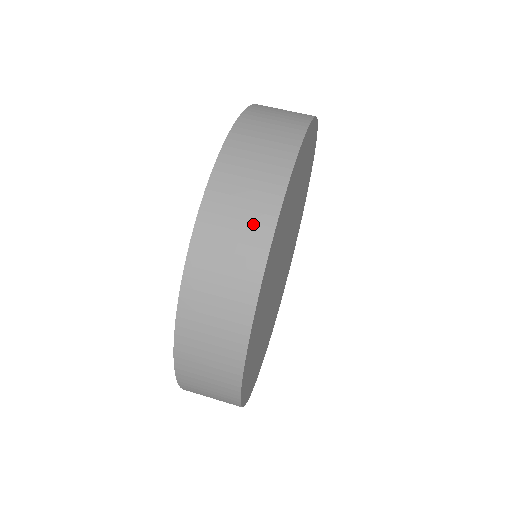
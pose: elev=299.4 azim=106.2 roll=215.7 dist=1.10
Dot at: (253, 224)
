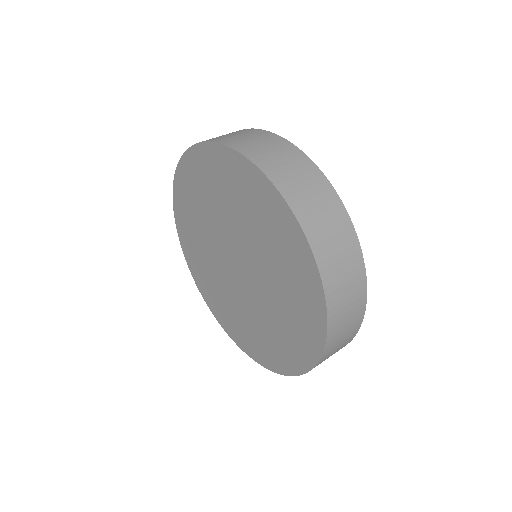
Dot at: (265, 138)
